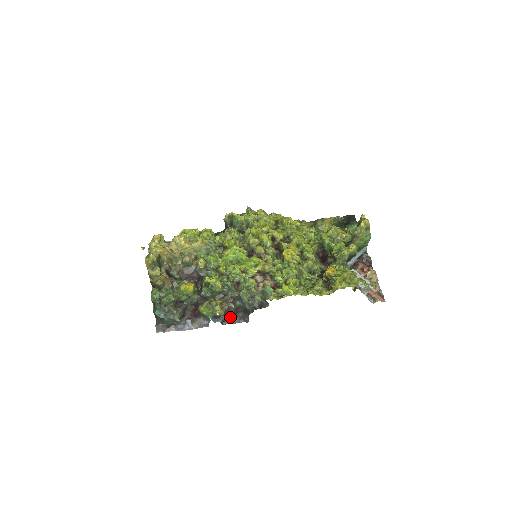
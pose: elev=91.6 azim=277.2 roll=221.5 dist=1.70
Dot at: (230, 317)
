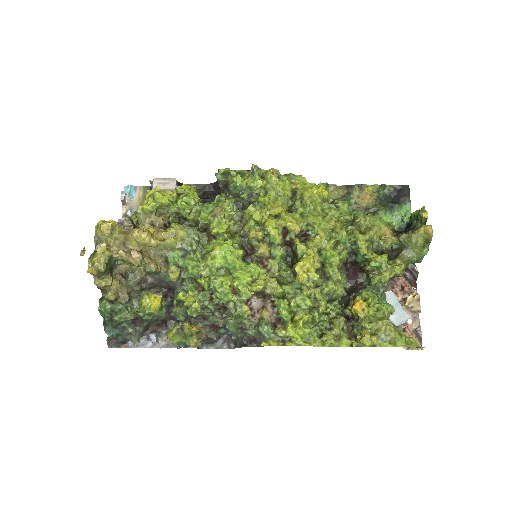
Dot at: (209, 342)
